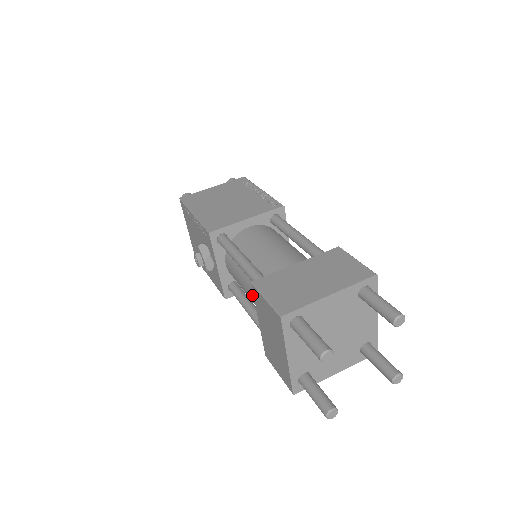
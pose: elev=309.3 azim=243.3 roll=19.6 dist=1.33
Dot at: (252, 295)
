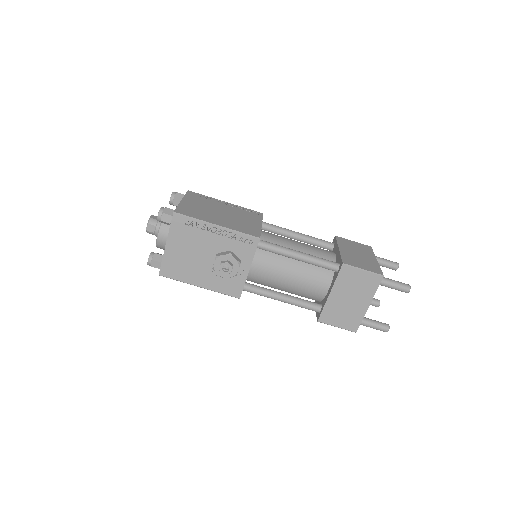
Dot at: (304, 280)
